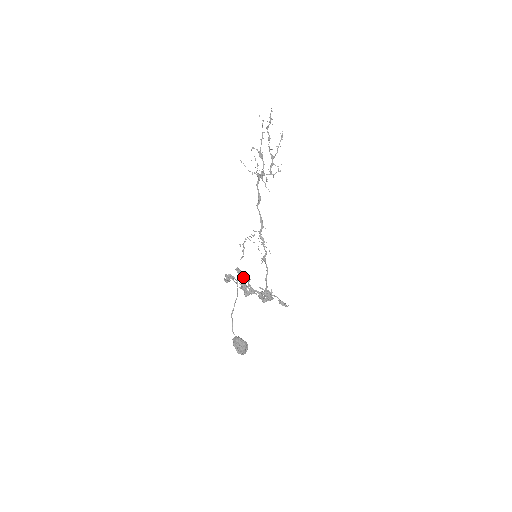
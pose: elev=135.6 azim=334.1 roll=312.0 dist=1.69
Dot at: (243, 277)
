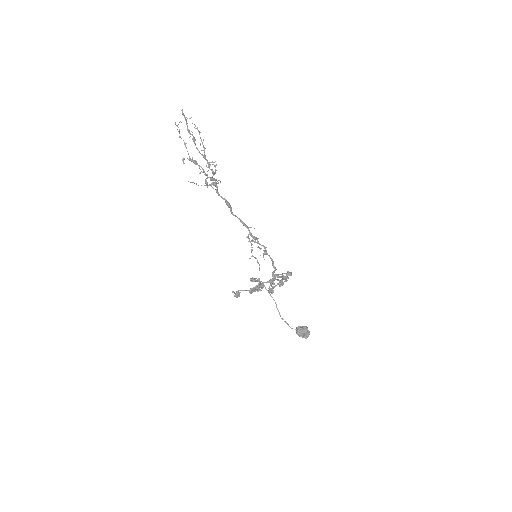
Dot at: (256, 281)
